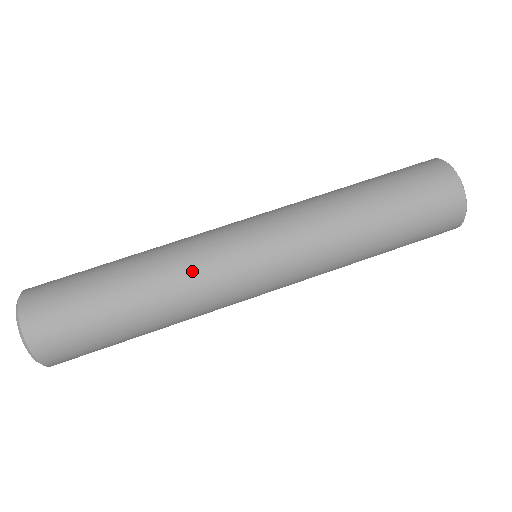
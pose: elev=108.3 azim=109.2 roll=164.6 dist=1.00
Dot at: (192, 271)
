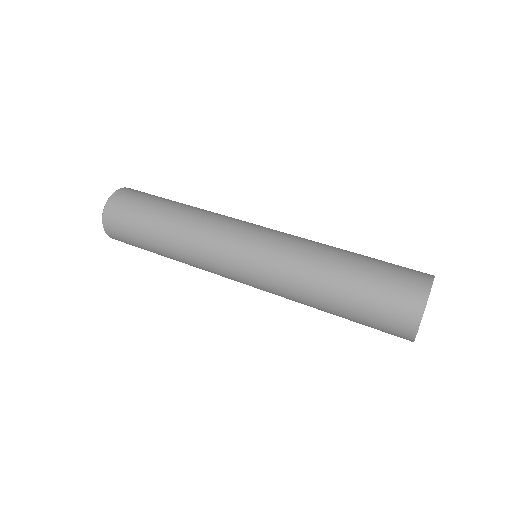
Dot at: (218, 214)
